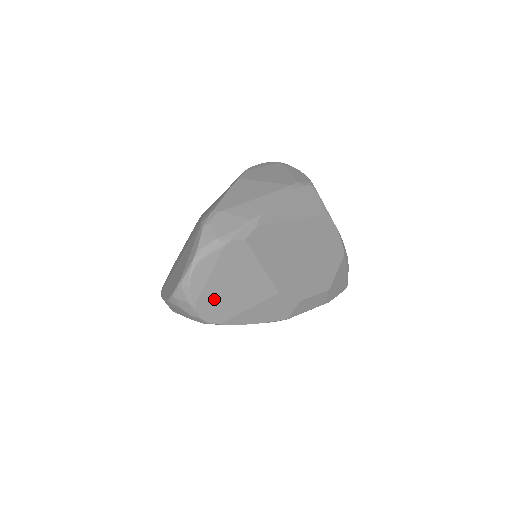
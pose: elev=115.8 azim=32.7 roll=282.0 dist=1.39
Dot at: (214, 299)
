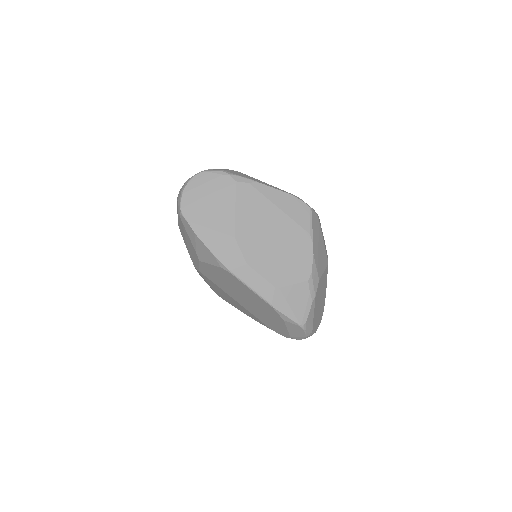
Dot at: (195, 201)
